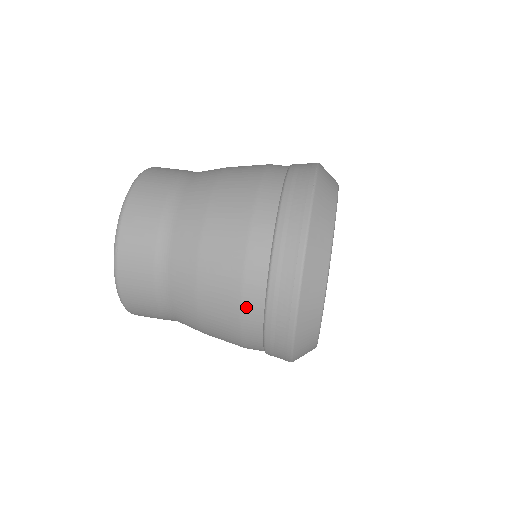
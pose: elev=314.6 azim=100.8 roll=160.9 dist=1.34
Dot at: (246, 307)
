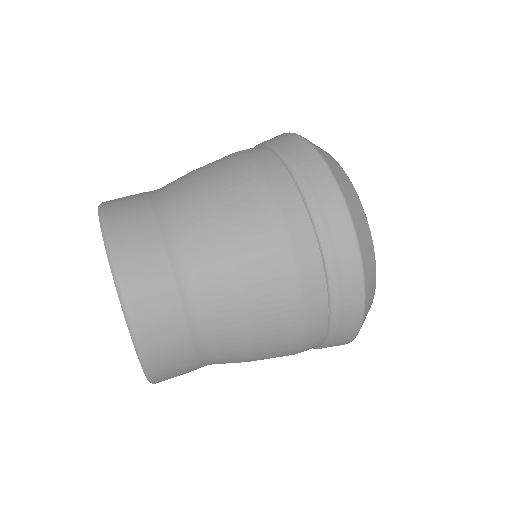
Dot at: (308, 301)
